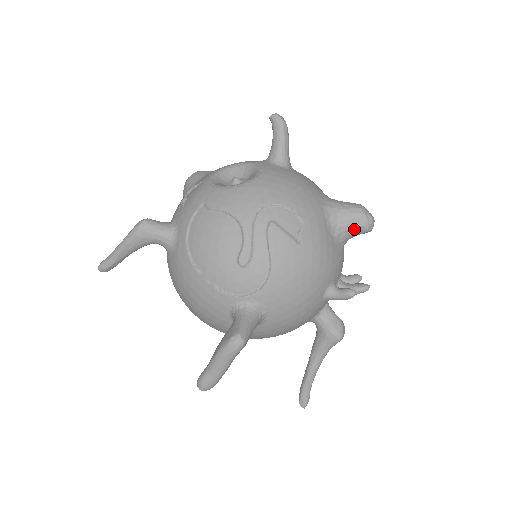
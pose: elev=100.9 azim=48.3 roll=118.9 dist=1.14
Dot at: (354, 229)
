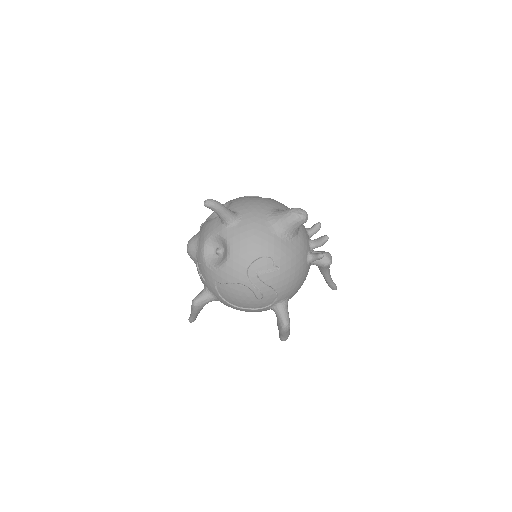
Dot at: (299, 227)
